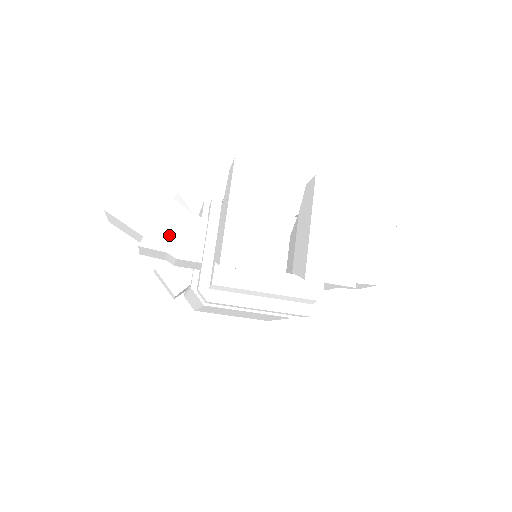
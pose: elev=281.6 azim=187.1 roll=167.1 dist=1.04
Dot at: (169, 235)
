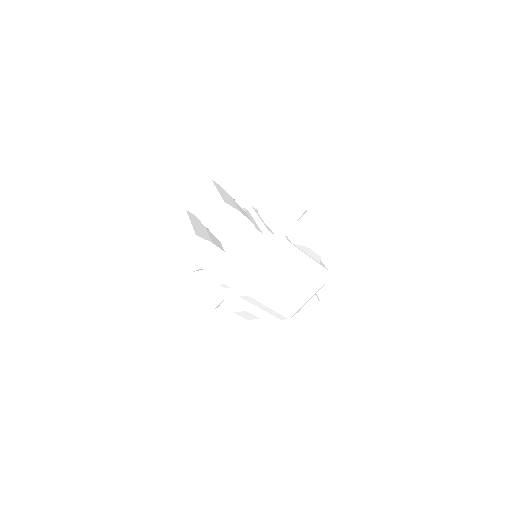
Dot at: (202, 284)
